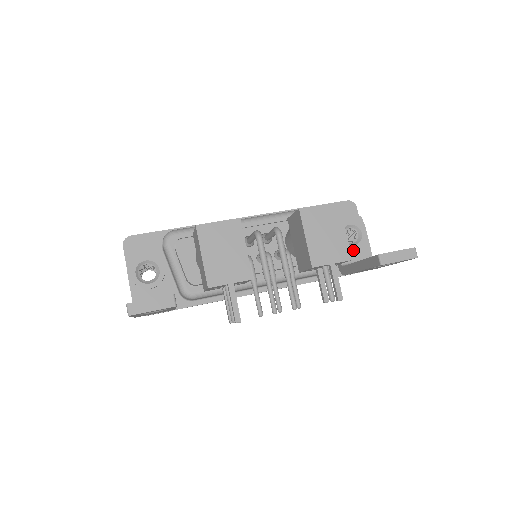
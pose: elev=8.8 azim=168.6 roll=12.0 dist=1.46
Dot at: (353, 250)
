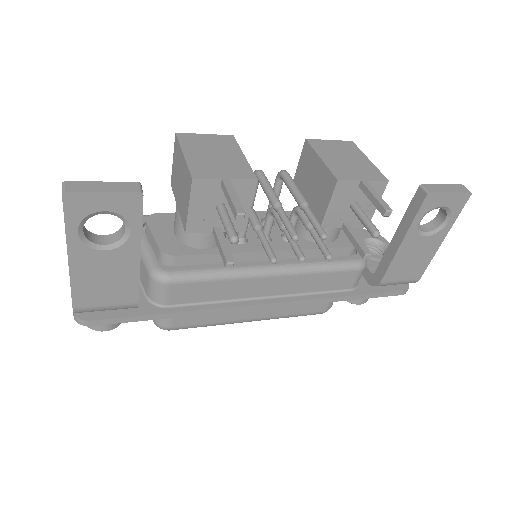
Dot at: occluded
